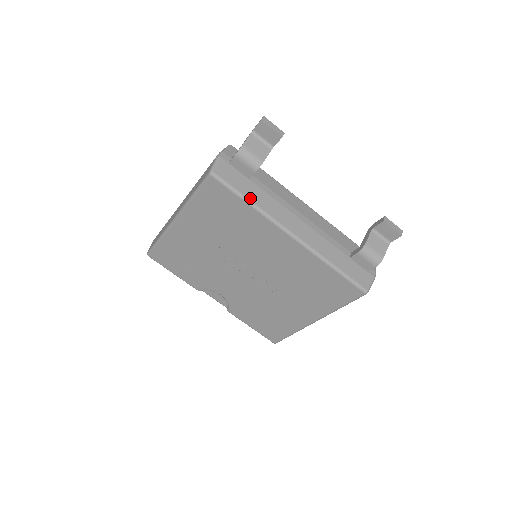
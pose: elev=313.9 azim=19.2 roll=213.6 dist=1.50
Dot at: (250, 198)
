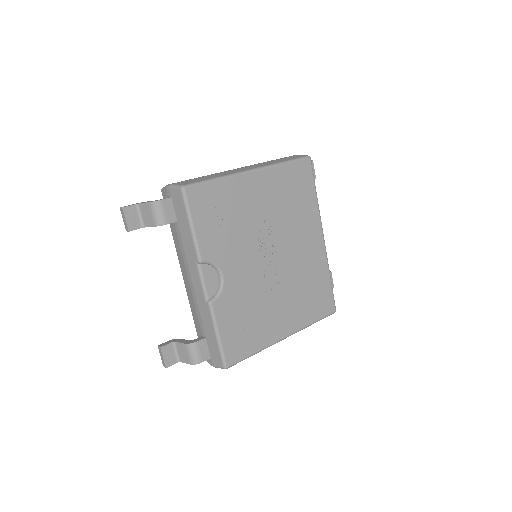
Dot at: (315, 193)
